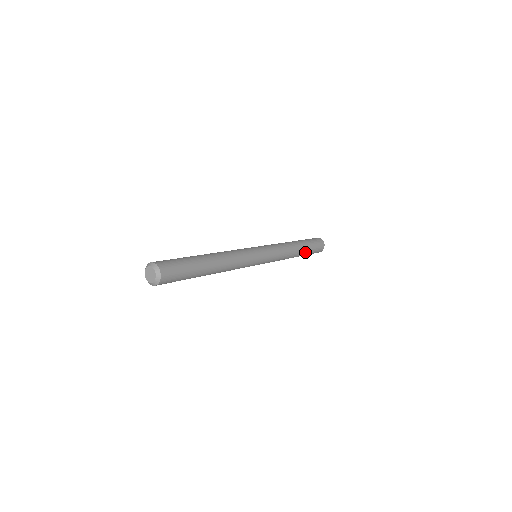
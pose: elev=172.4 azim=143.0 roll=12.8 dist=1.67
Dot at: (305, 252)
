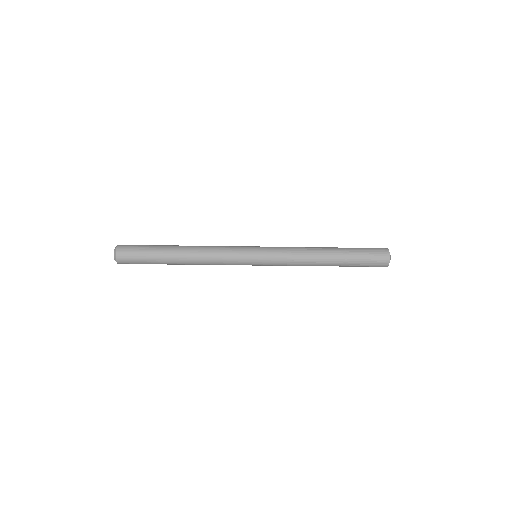
Dot at: (344, 261)
